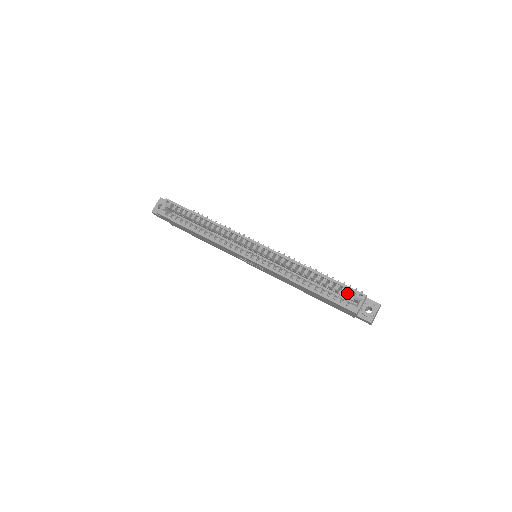
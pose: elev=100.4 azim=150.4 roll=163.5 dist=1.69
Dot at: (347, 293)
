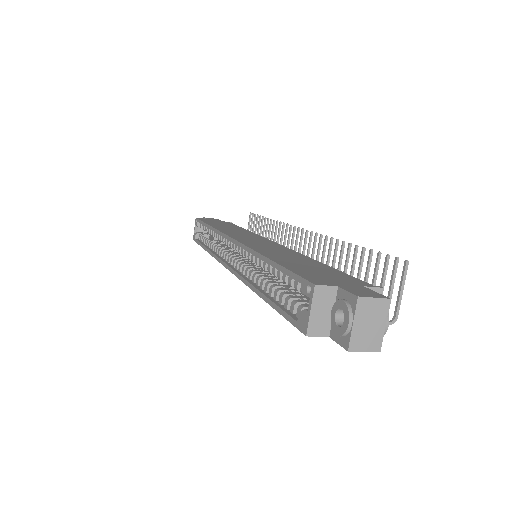
Dot at: occluded
